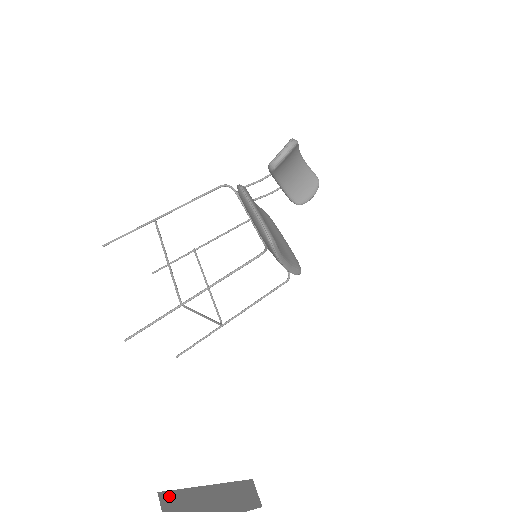
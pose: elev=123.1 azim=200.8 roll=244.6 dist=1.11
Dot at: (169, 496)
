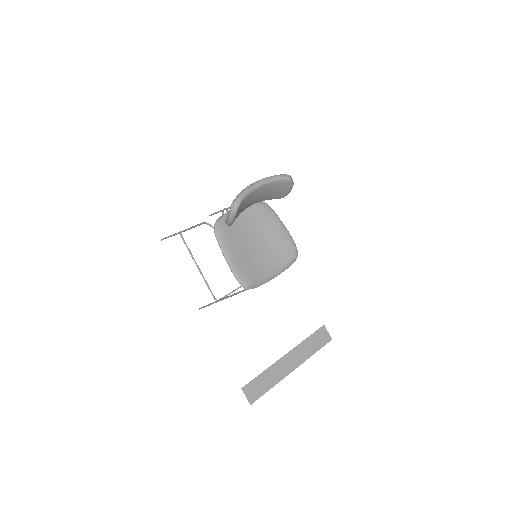
Dot at: (250, 385)
